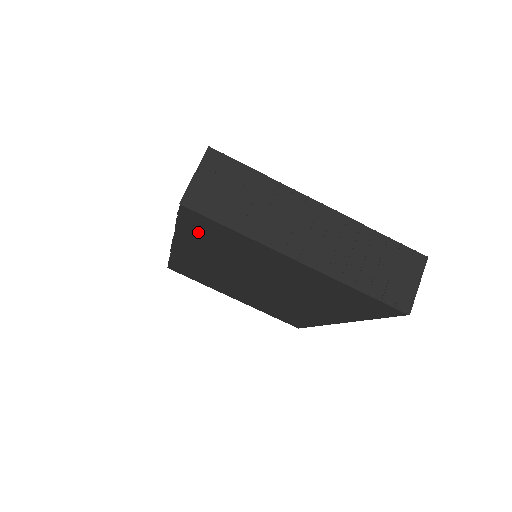
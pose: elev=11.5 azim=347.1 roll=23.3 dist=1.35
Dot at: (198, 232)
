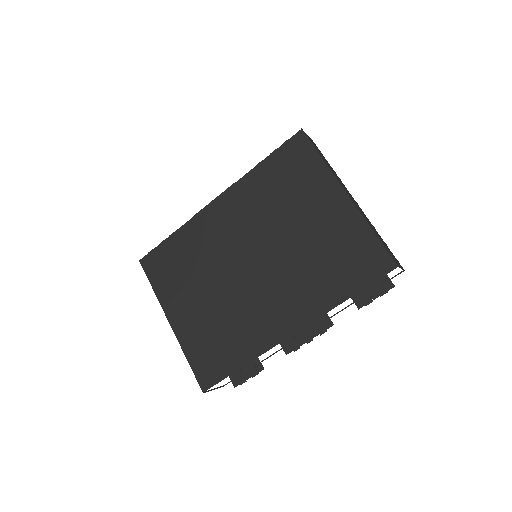
Dot at: (278, 167)
